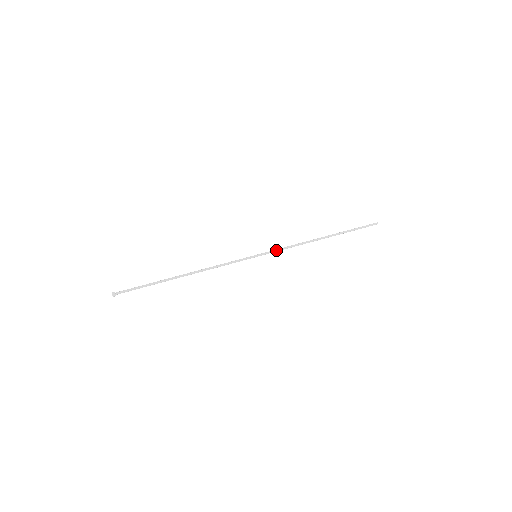
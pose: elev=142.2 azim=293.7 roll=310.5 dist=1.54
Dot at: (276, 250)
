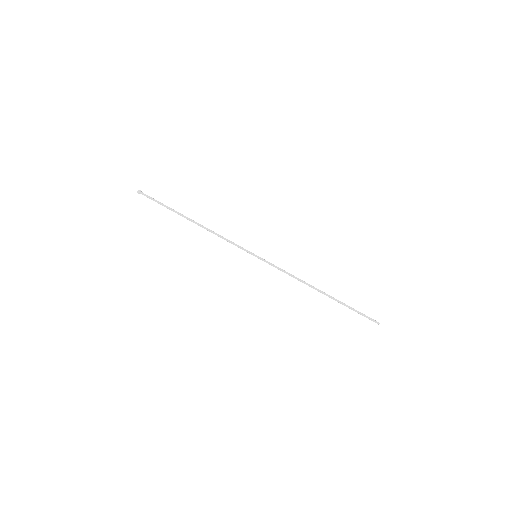
Dot at: (275, 266)
